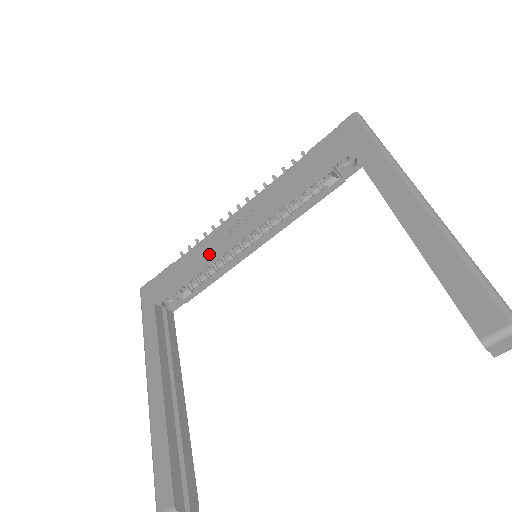
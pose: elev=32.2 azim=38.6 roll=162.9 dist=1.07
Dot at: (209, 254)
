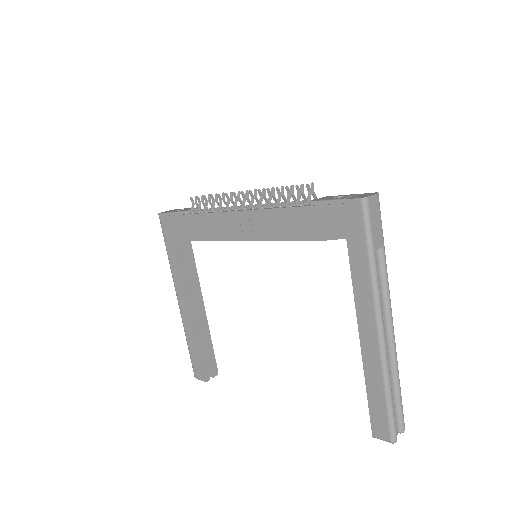
Dot at: (216, 234)
